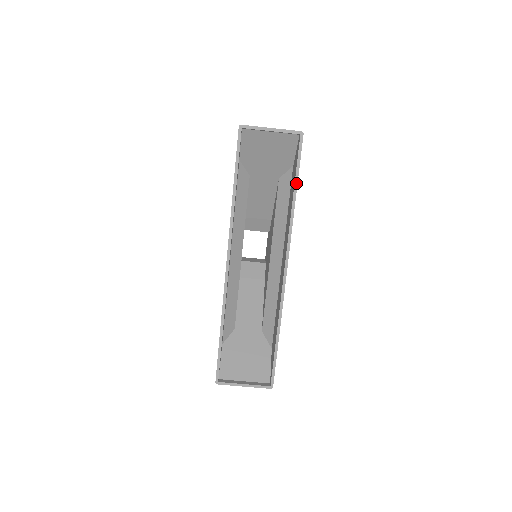
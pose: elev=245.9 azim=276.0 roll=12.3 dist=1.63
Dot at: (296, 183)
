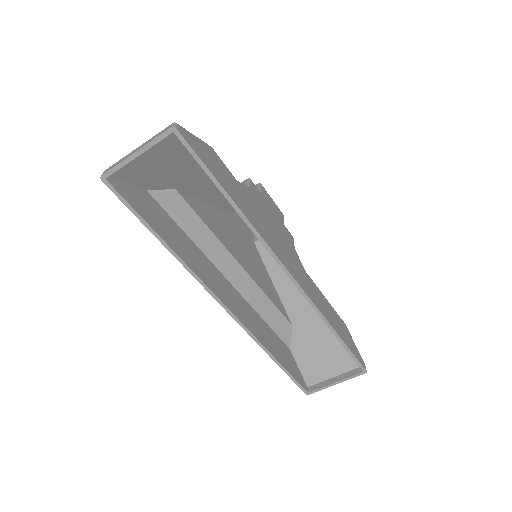
Dot at: (221, 189)
